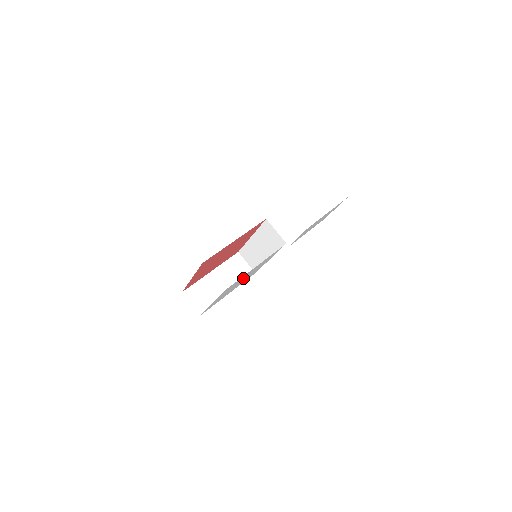
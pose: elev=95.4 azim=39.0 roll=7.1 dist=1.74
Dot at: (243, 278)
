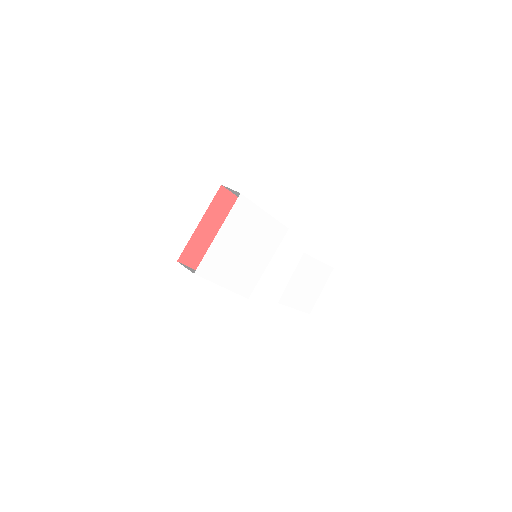
Dot at: (249, 234)
